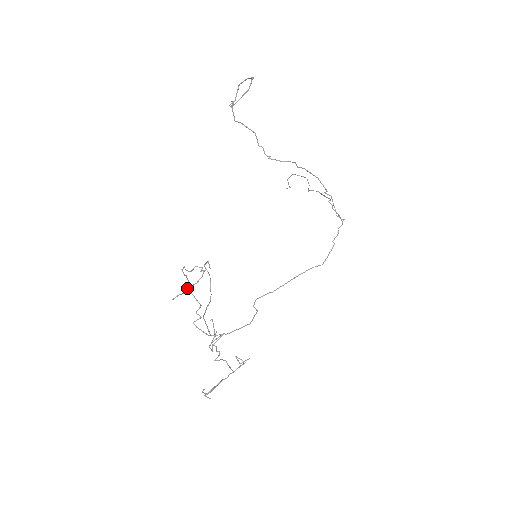
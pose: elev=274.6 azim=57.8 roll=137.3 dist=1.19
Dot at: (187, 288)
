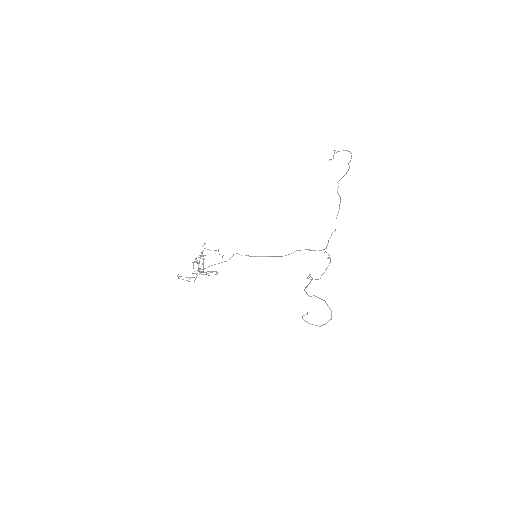
Dot at: occluded
